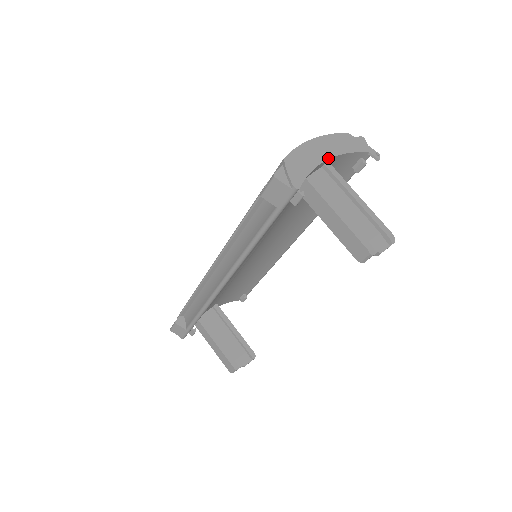
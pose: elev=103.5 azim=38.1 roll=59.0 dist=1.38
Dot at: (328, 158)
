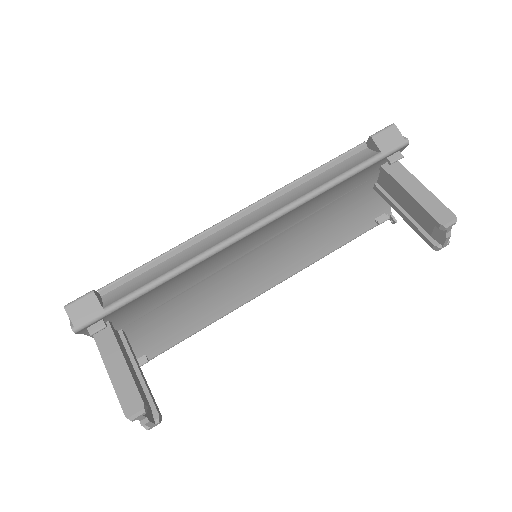
Dot at: occluded
